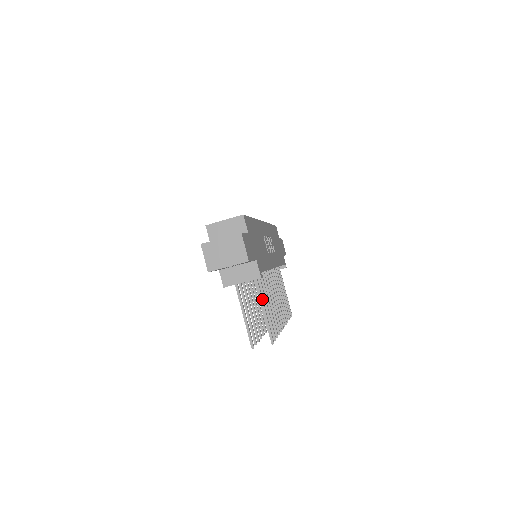
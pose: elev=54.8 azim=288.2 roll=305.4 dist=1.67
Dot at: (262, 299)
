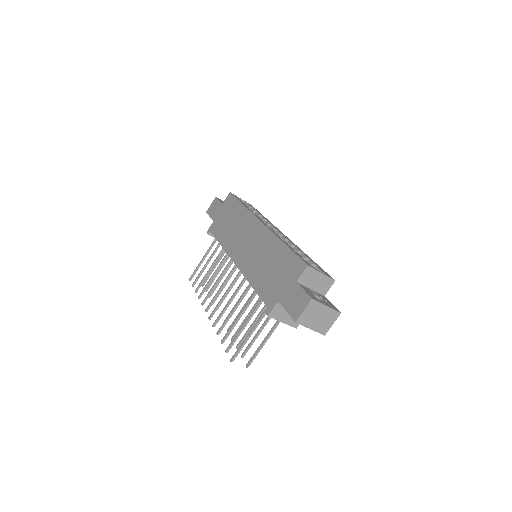
Dot at: occluded
